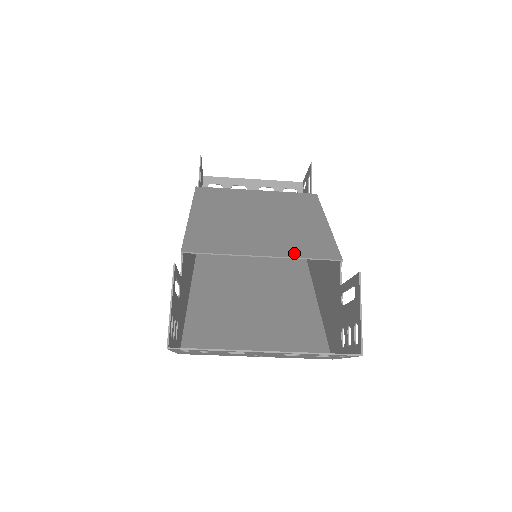
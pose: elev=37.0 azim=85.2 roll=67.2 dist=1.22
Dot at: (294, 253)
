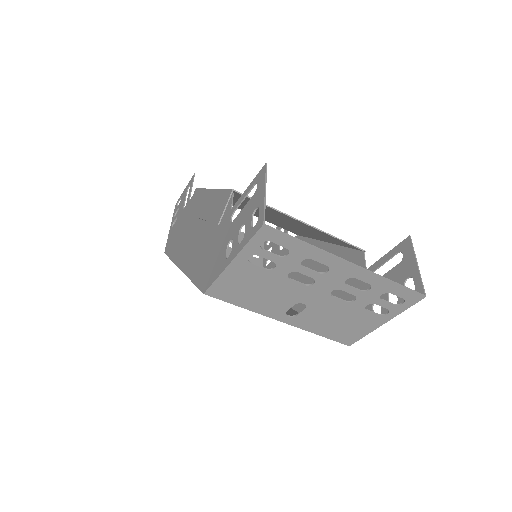
Dot at: occluded
